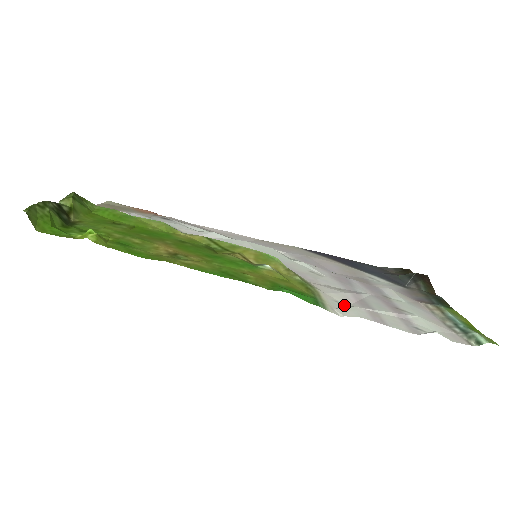
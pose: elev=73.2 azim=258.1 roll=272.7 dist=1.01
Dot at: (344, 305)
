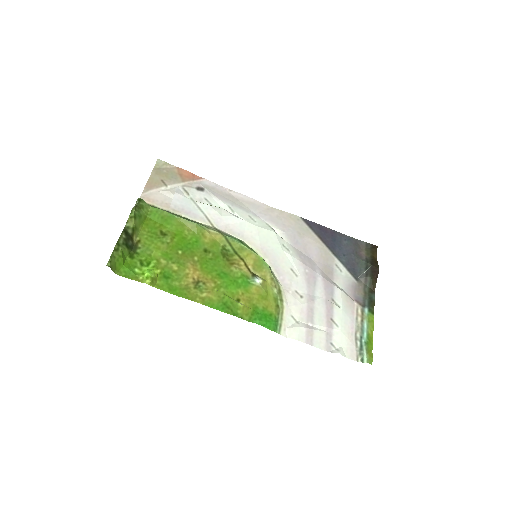
Dot at: (295, 321)
